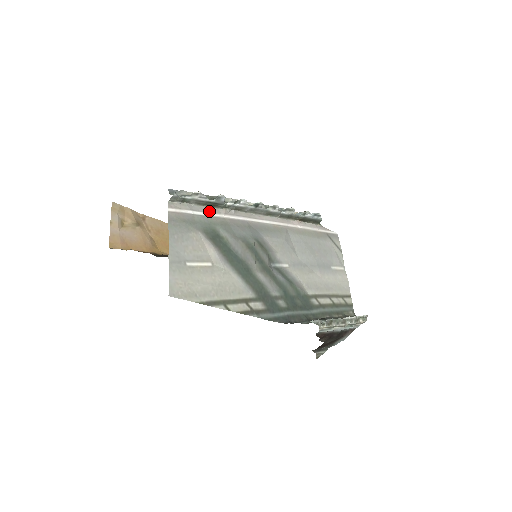
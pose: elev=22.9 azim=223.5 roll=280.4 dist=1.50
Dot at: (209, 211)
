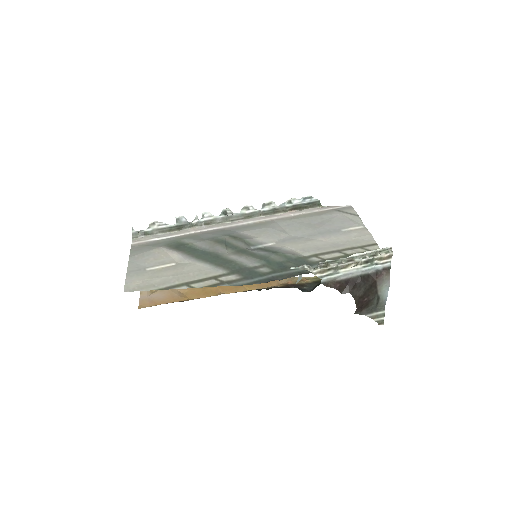
Dot at: (176, 234)
